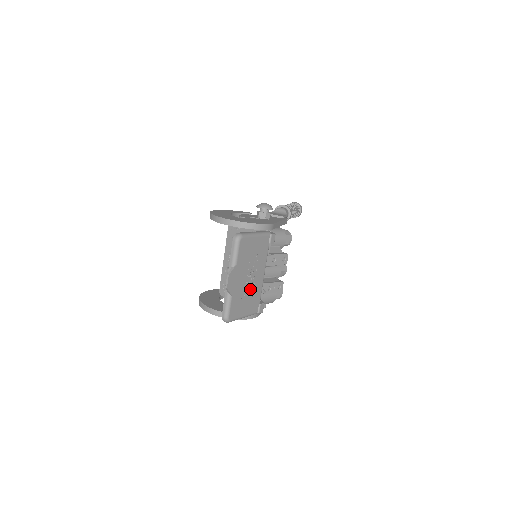
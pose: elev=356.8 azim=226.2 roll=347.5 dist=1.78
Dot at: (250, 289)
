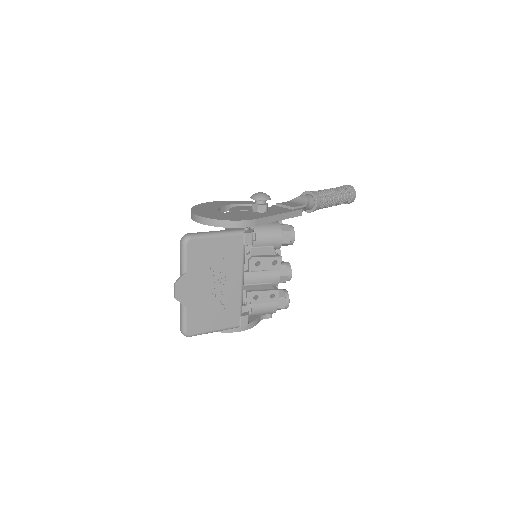
Dot at: (219, 299)
